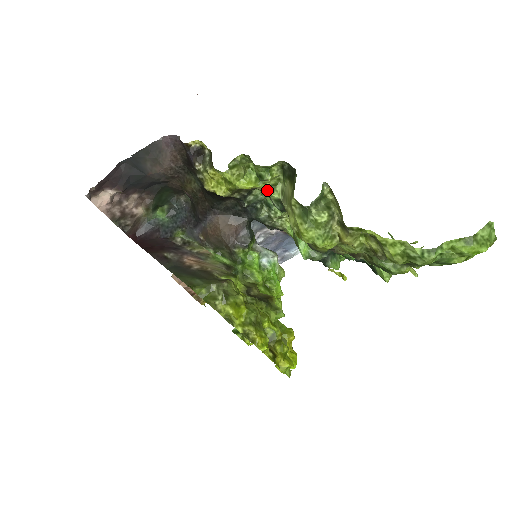
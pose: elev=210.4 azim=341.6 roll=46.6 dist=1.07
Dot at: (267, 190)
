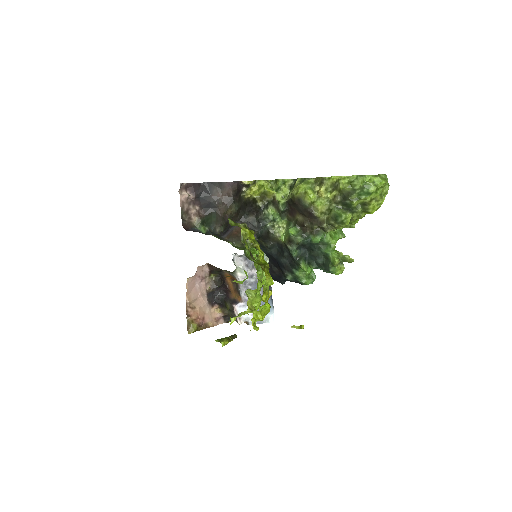
Dot at: (279, 199)
